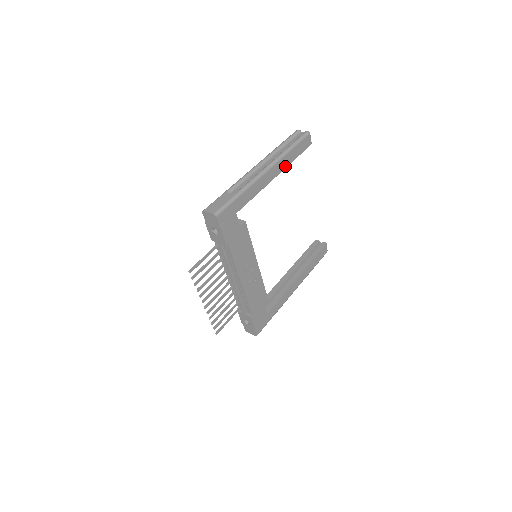
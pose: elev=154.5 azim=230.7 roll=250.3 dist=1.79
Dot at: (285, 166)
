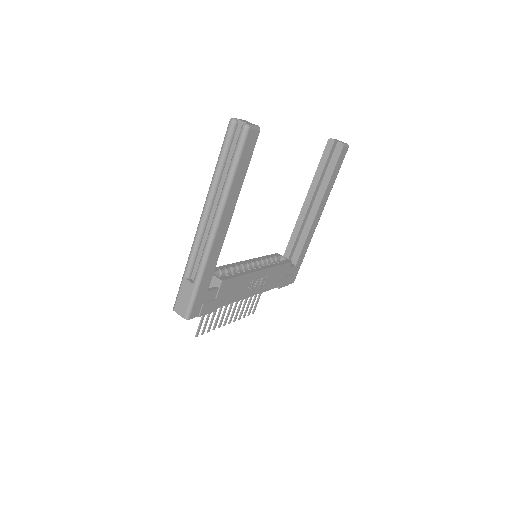
Dot at: (236, 197)
